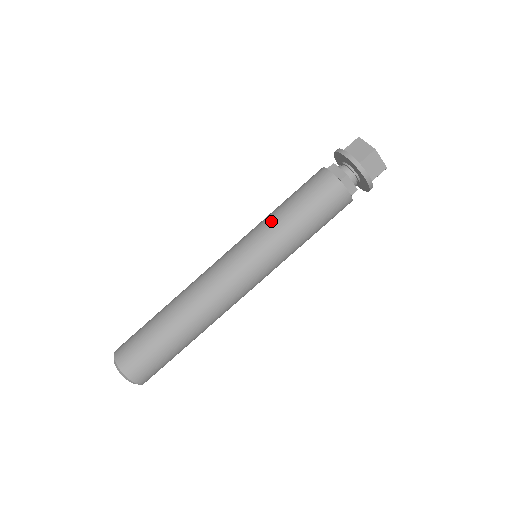
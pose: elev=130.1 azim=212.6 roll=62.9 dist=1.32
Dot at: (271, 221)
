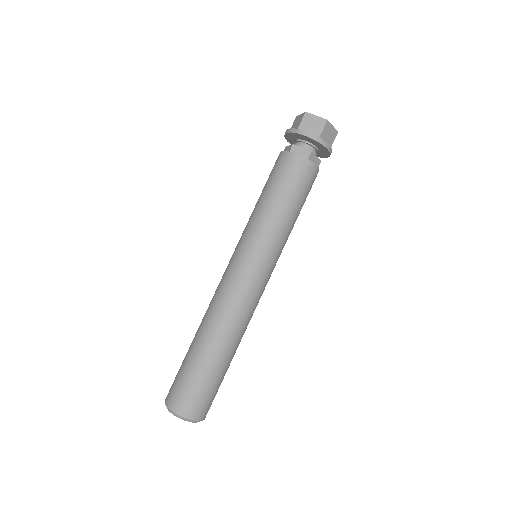
Dot at: (263, 220)
